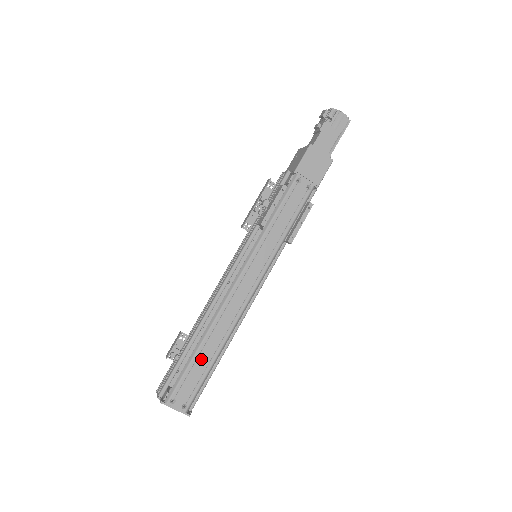
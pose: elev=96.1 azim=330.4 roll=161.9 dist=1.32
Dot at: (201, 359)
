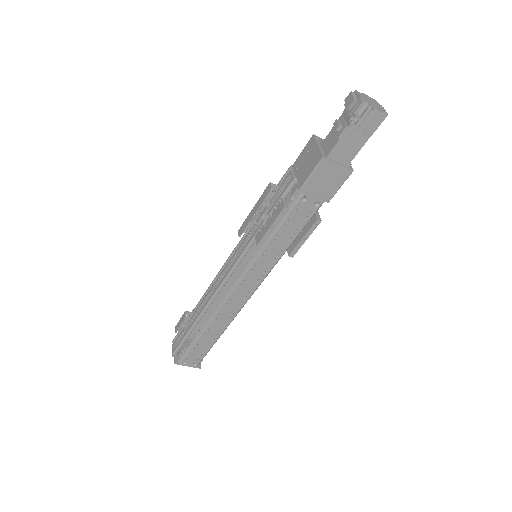
Dot at: (205, 339)
